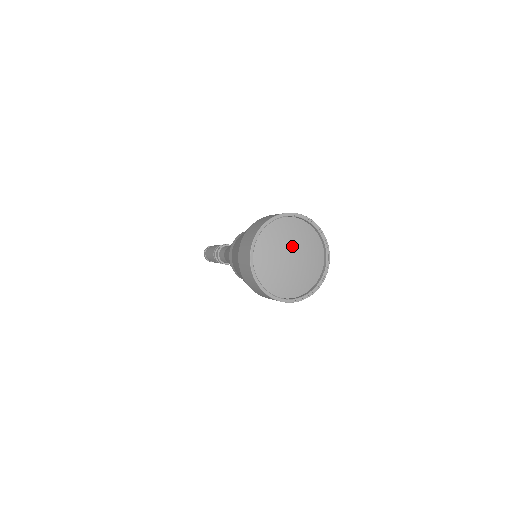
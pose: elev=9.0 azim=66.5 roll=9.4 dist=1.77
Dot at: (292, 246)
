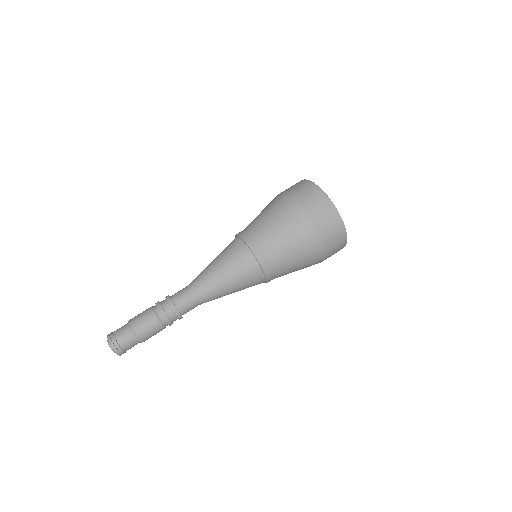
Dot at: occluded
